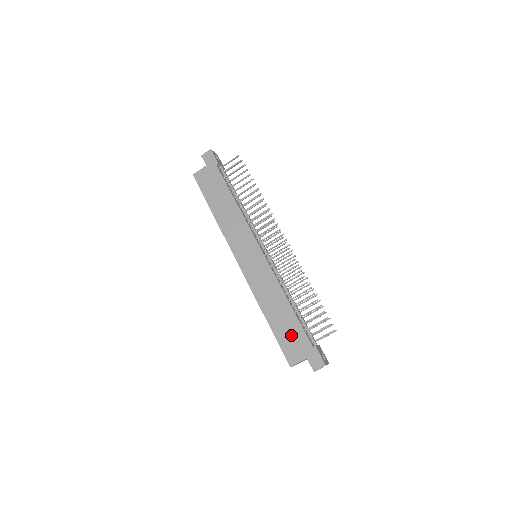
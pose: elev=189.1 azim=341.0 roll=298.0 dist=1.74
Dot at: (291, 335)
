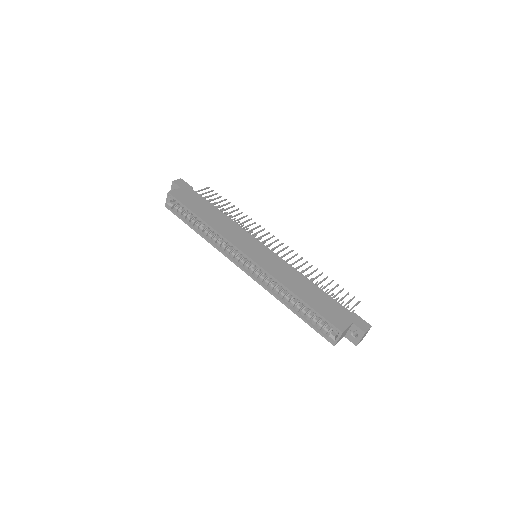
Dot at: (328, 306)
